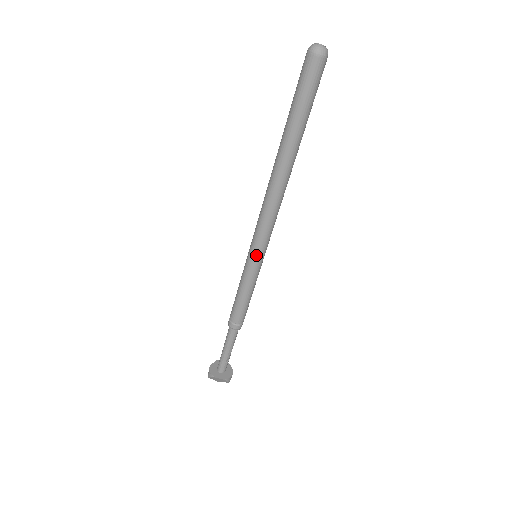
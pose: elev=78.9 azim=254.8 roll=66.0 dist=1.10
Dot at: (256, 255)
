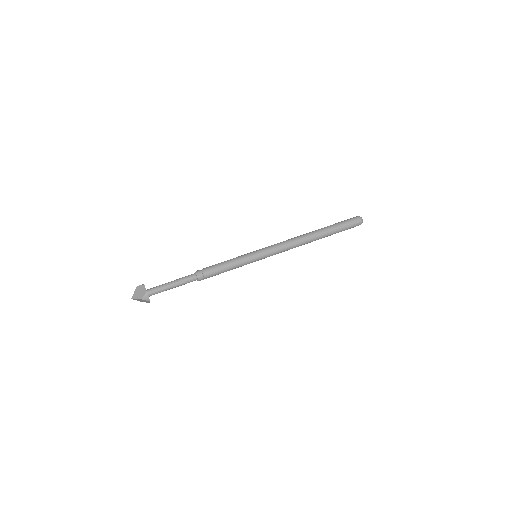
Dot at: (260, 251)
